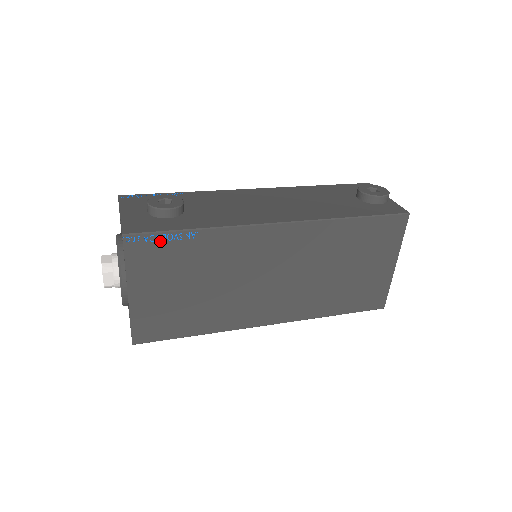
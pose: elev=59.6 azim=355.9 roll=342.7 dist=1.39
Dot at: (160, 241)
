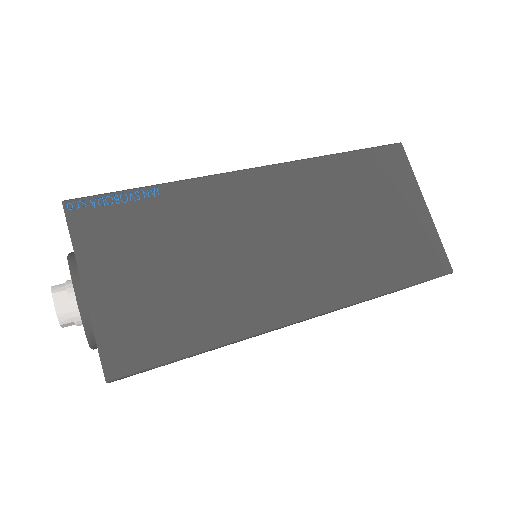
Dot at: (112, 205)
